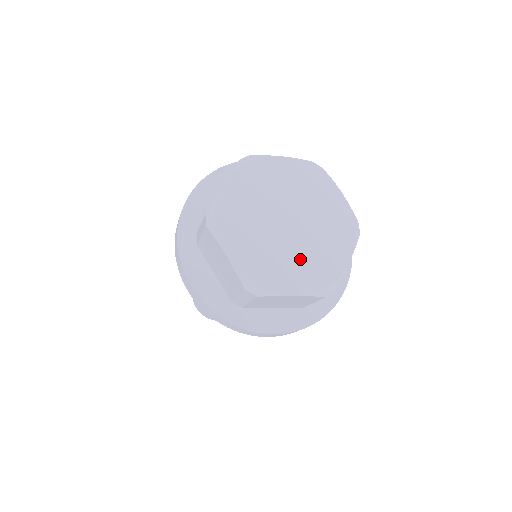
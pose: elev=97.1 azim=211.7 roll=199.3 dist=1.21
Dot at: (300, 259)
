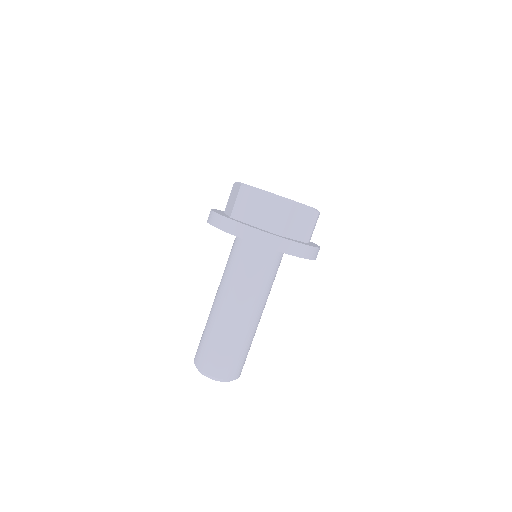
Dot at: occluded
